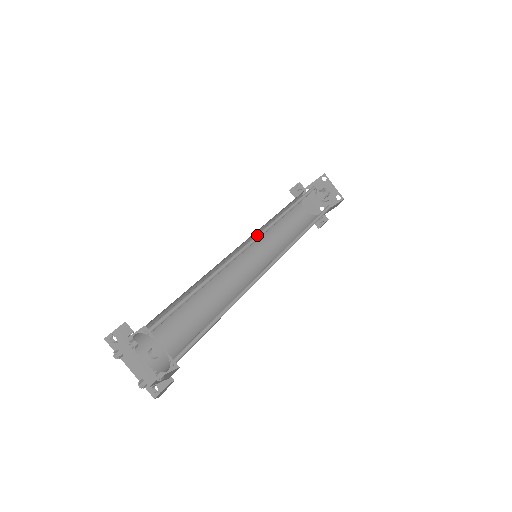
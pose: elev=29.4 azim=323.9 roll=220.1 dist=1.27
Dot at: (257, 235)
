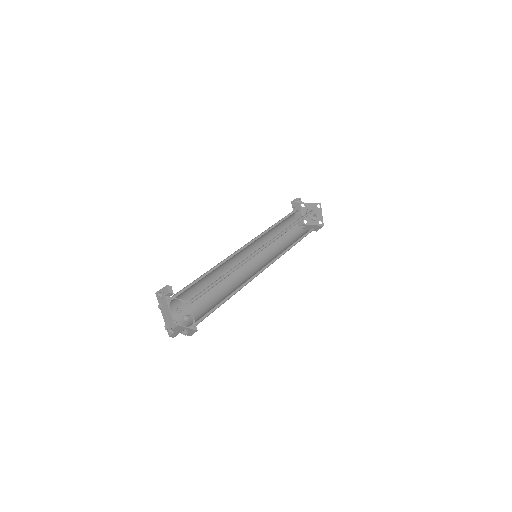
Dot at: (264, 245)
